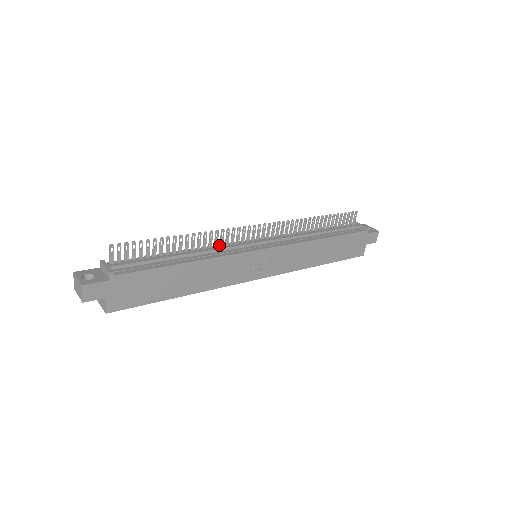
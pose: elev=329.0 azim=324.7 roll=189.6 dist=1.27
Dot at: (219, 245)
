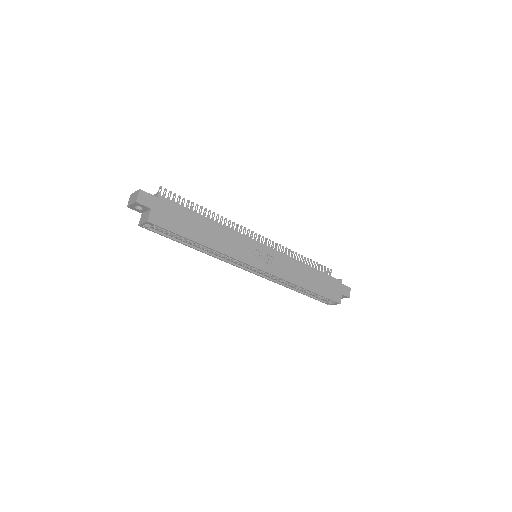
Dot at: occluded
